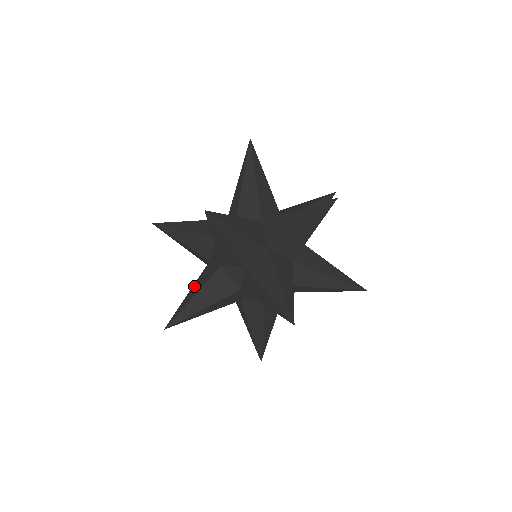
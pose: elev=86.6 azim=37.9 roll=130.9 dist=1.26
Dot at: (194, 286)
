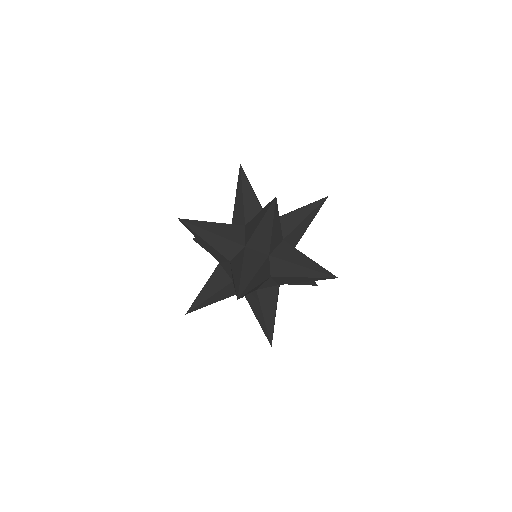
Dot at: occluded
